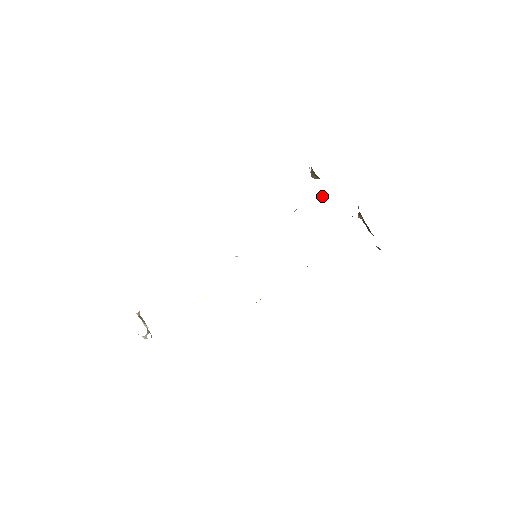
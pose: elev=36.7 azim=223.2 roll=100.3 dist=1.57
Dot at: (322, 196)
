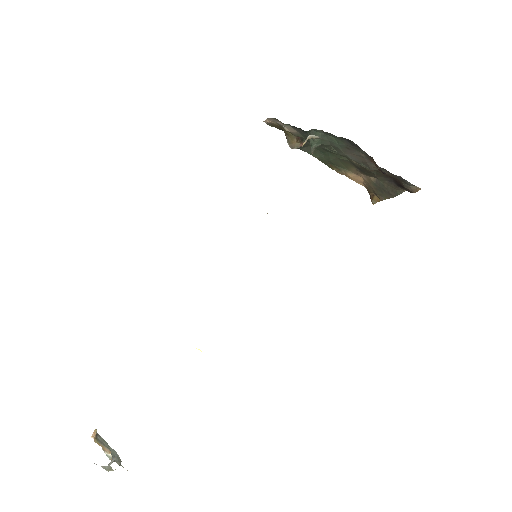
Dot at: (310, 143)
